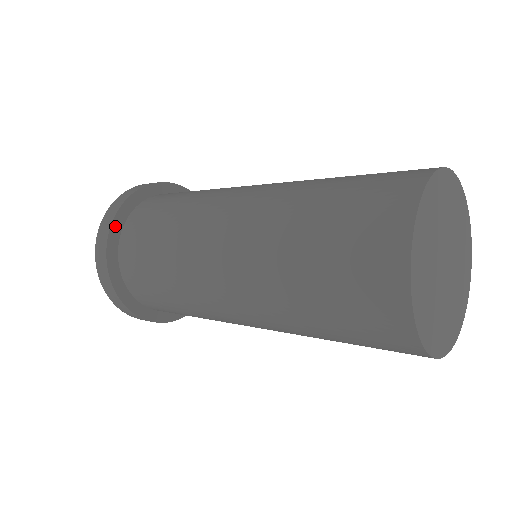
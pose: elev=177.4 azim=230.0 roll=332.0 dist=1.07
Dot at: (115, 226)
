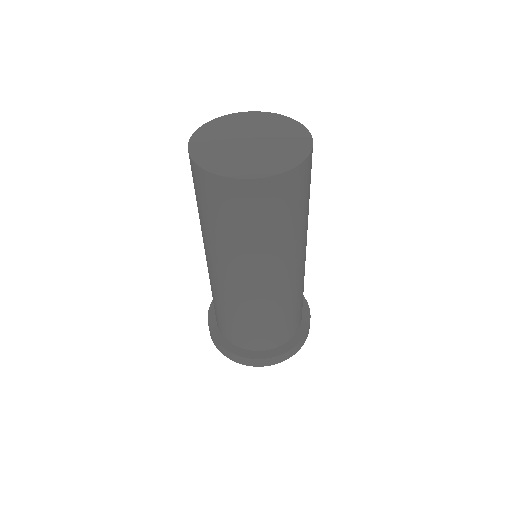
Dot at: occluded
